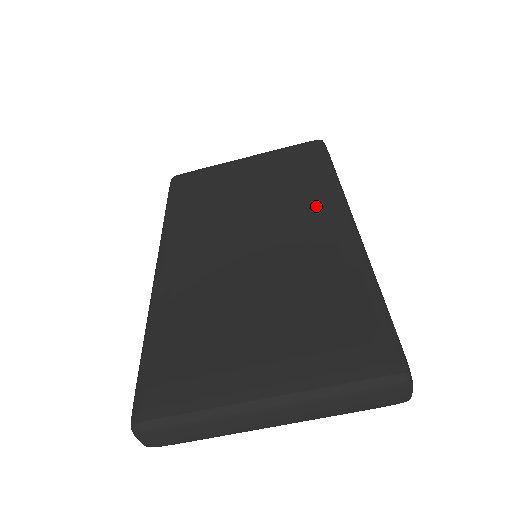
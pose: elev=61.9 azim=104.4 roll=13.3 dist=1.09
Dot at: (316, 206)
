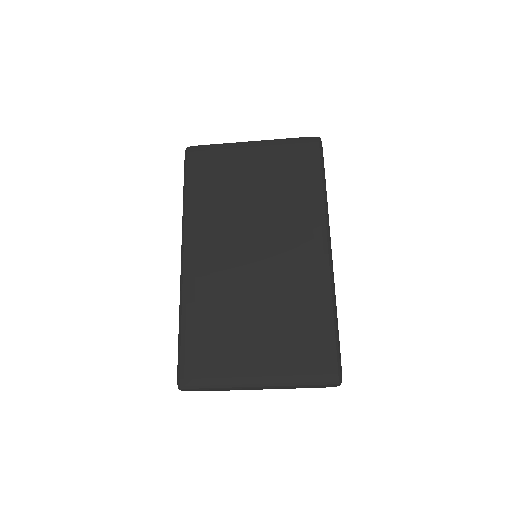
Dot at: (305, 226)
